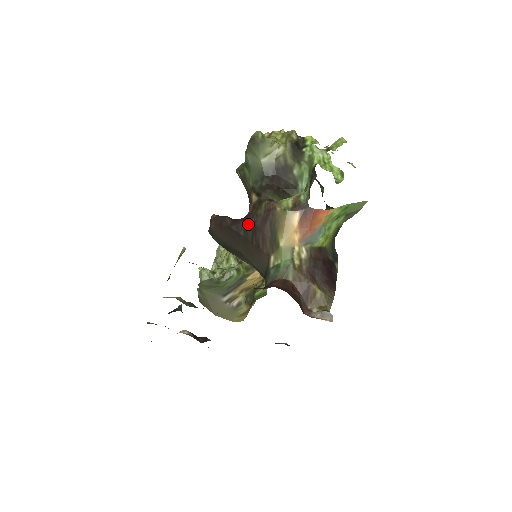
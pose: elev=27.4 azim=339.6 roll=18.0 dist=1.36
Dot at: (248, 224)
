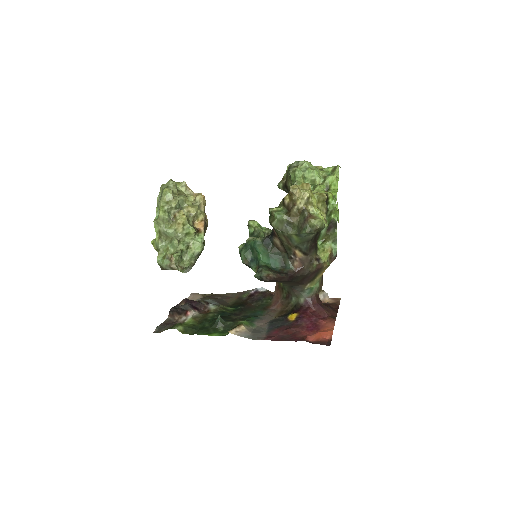
Dot at: (301, 277)
